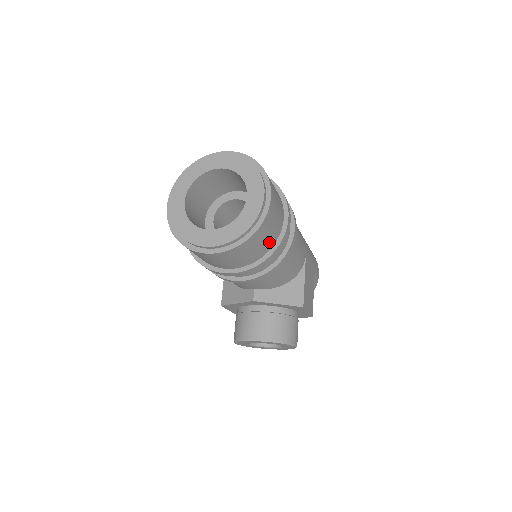
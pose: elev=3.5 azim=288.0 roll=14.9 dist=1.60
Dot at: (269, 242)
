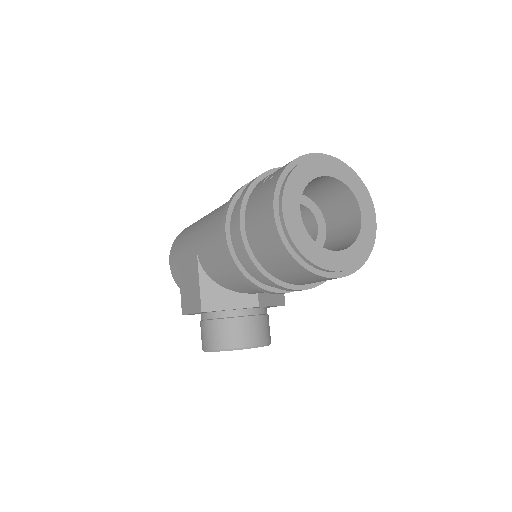
Dot at: occluded
